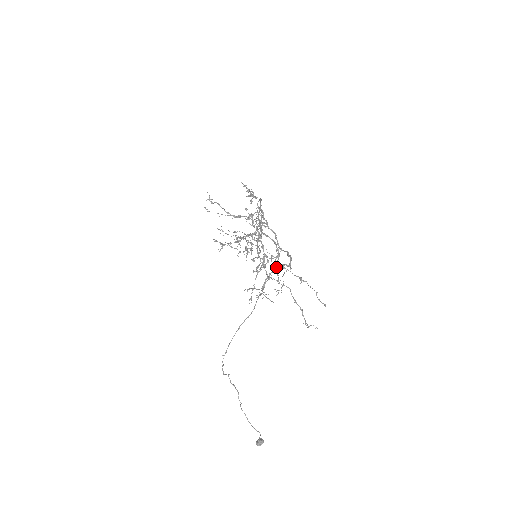
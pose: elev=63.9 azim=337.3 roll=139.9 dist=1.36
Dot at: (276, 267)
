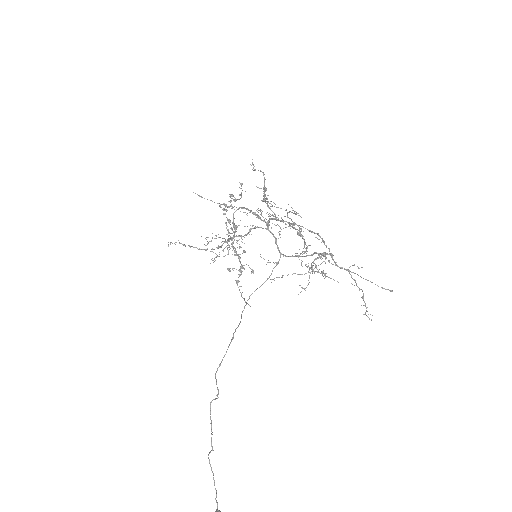
Dot at: (323, 252)
